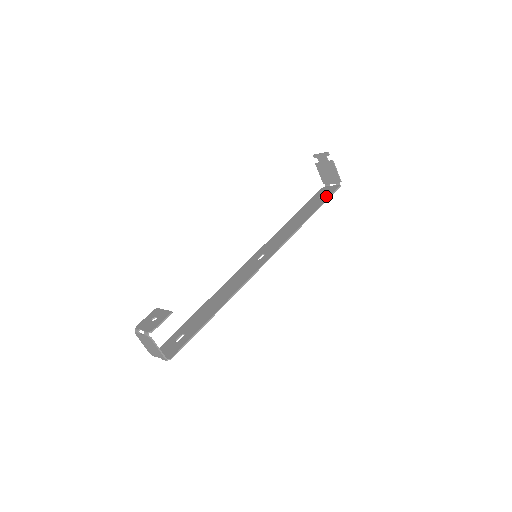
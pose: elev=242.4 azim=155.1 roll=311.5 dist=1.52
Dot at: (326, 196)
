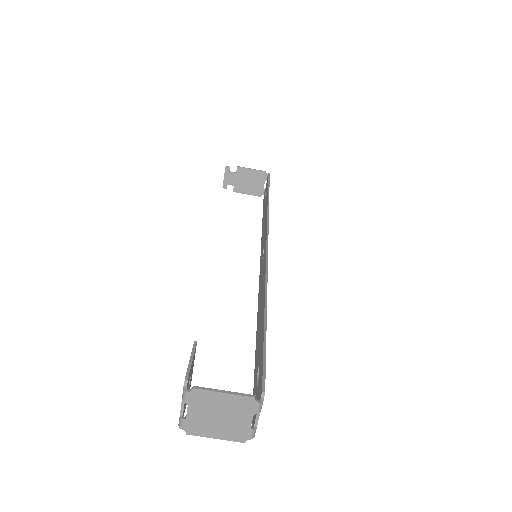
Dot at: occluded
